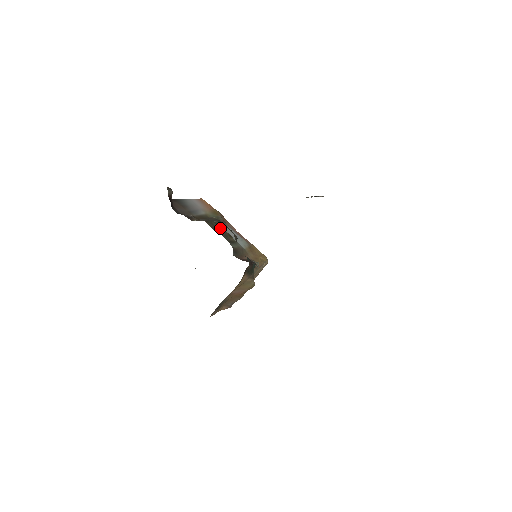
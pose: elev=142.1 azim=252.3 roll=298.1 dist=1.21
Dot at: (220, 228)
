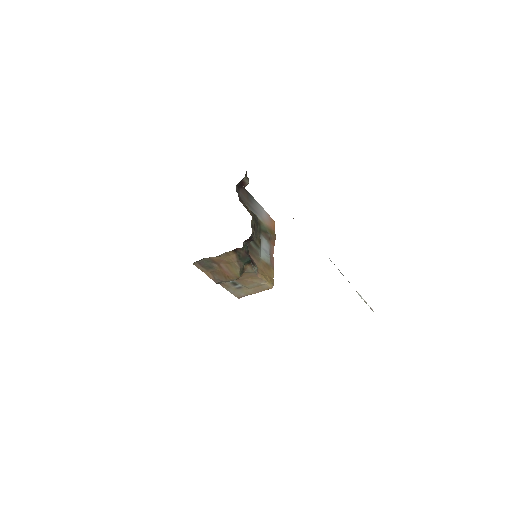
Dot at: (258, 232)
